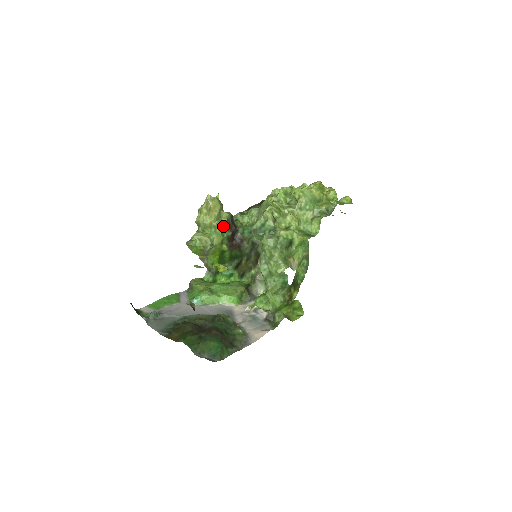
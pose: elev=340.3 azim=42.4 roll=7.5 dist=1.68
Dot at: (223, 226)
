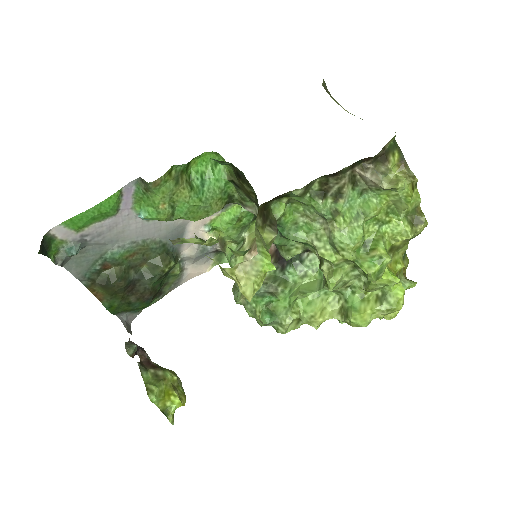
Dot at: occluded
